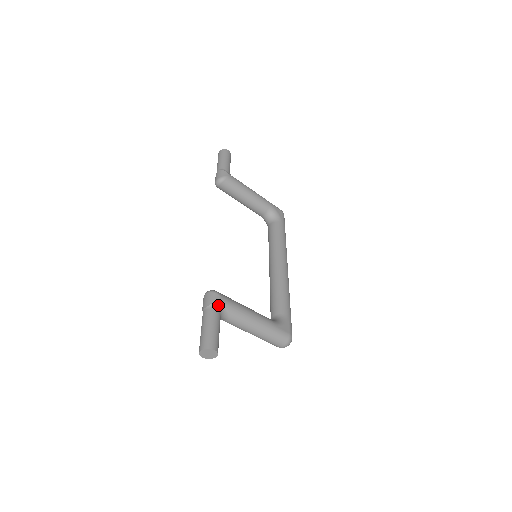
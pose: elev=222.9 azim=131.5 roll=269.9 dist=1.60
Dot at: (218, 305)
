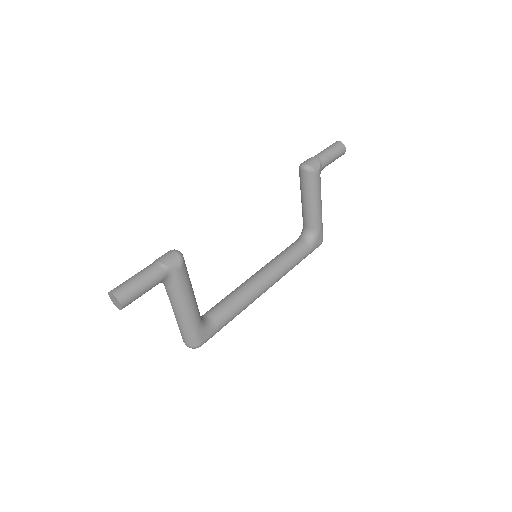
Dot at: (170, 272)
